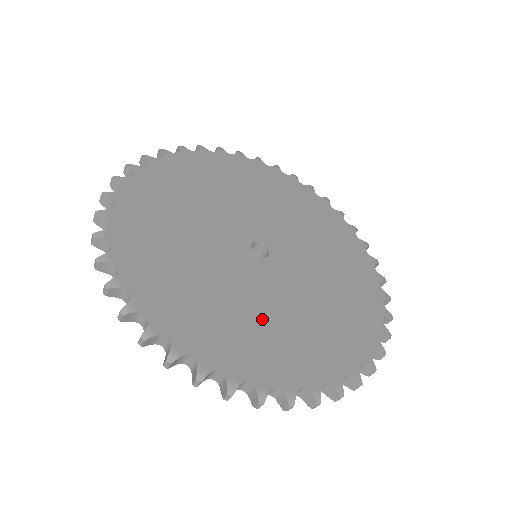
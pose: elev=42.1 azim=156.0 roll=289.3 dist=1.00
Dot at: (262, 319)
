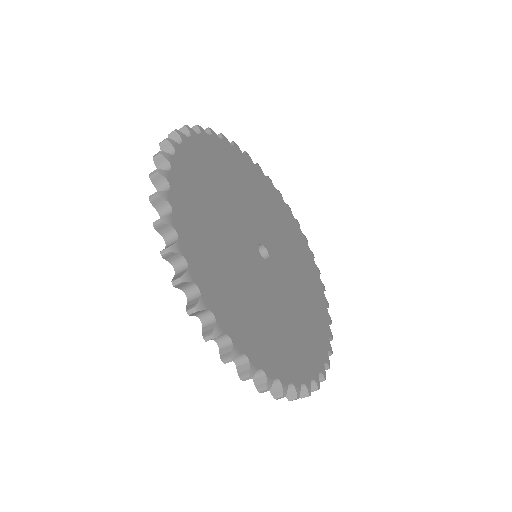
Dot at: (293, 322)
